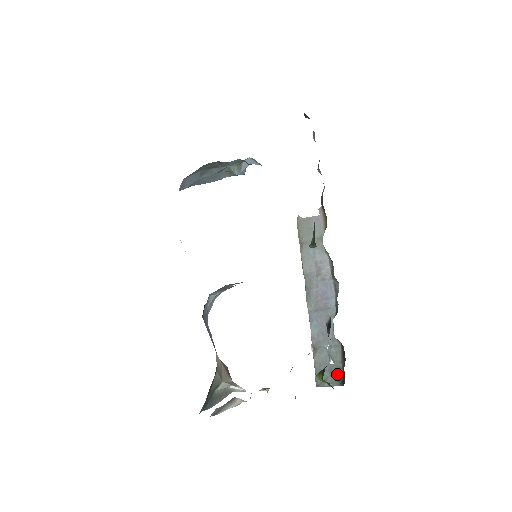
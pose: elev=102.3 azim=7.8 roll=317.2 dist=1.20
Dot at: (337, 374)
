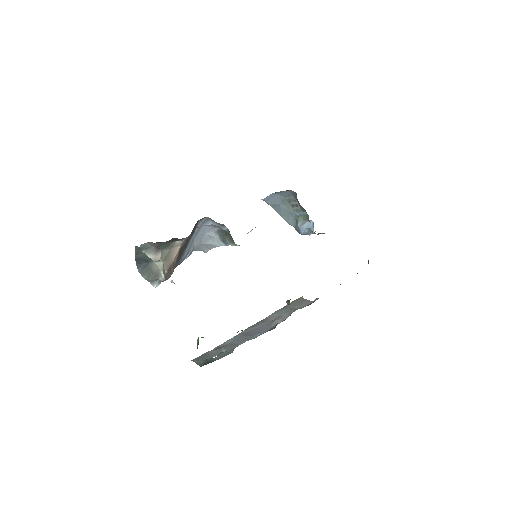
Dot at: (208, 361)
